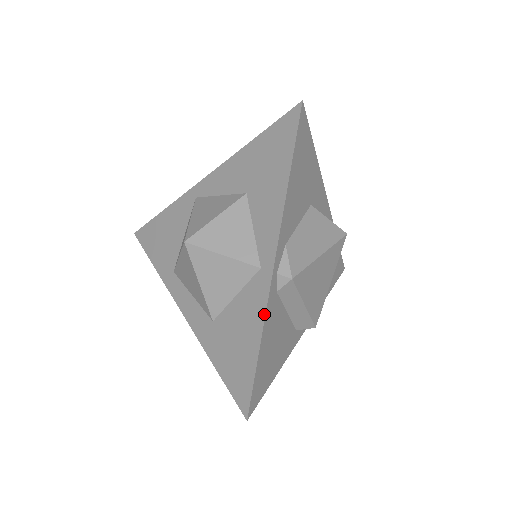
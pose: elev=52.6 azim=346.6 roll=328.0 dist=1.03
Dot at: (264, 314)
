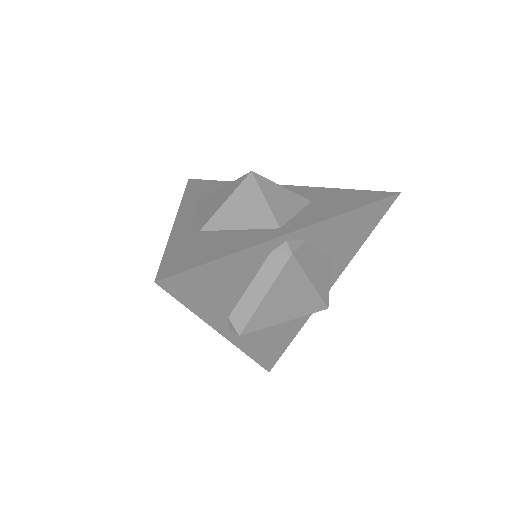
Dot at: (254, 245)
